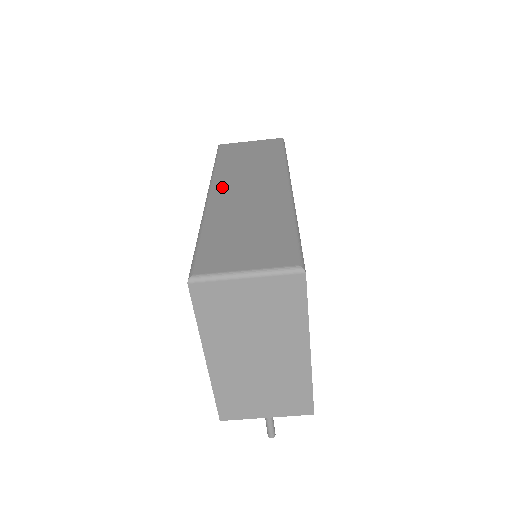
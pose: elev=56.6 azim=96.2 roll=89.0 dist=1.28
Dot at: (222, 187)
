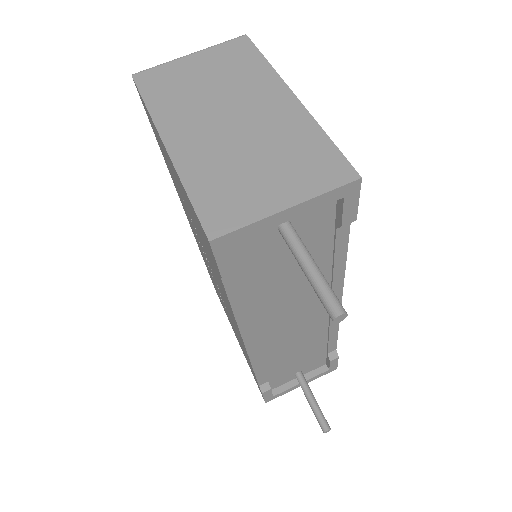
Dot at: occluded
